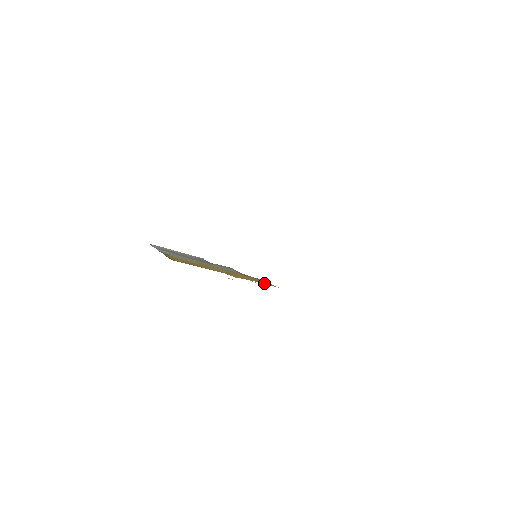
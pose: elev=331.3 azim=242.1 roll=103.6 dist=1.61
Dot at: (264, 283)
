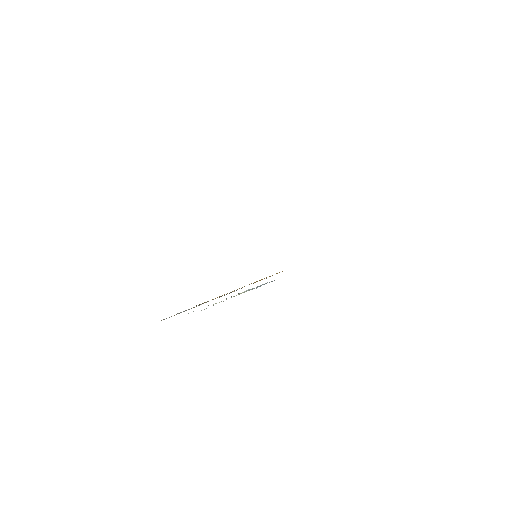
Dot at: occluded
